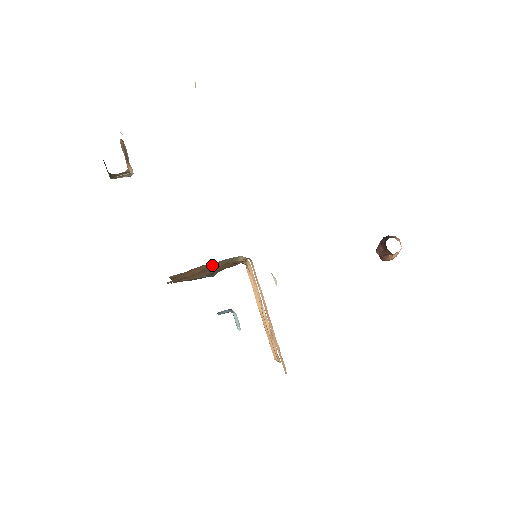
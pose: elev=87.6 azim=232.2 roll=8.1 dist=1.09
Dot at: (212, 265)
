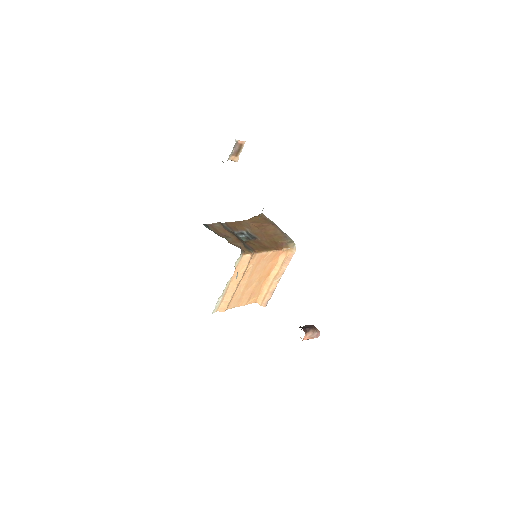
Dot at: (275, 231)
